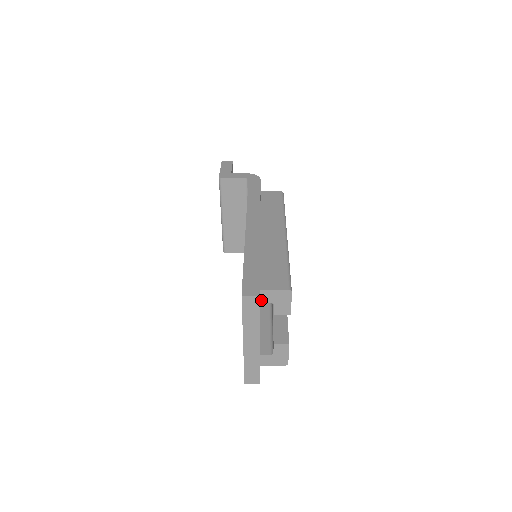
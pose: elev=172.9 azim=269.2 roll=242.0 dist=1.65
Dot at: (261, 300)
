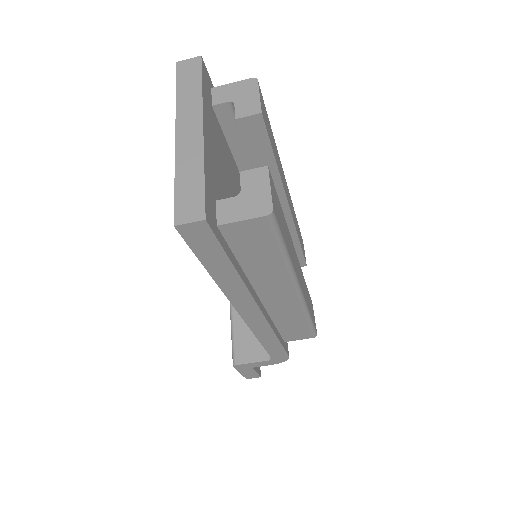
Dot at: (214, 102)
